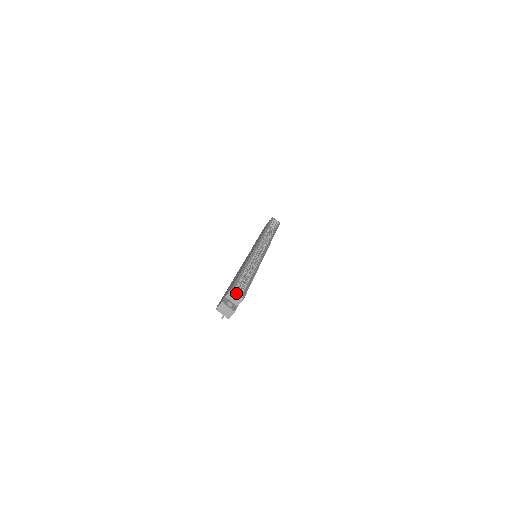
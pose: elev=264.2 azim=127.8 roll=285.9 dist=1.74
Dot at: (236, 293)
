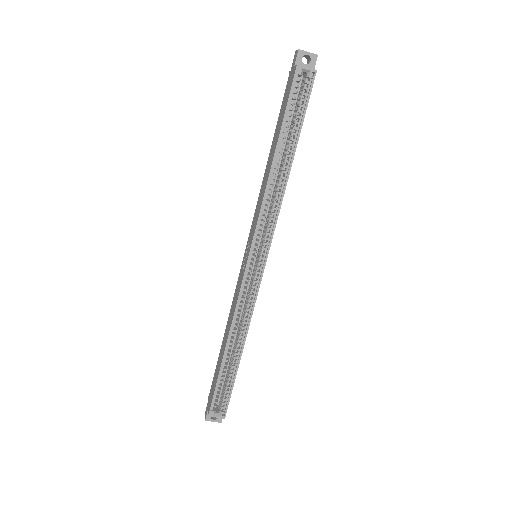
Dot at: occluded
